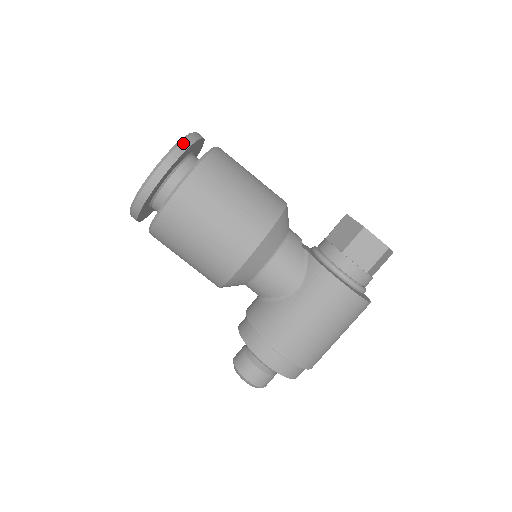
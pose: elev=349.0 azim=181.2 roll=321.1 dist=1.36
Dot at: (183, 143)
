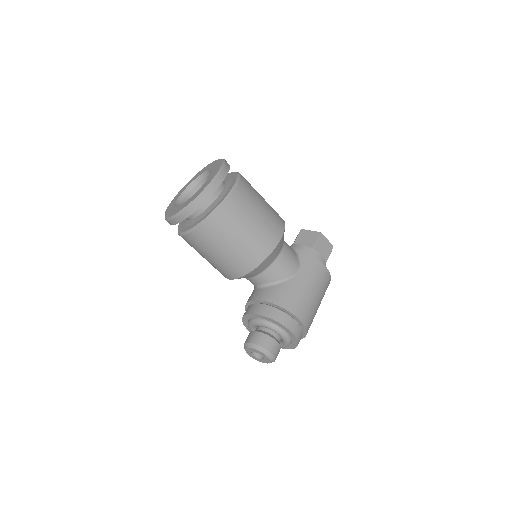
Dot at: (226, 161)
